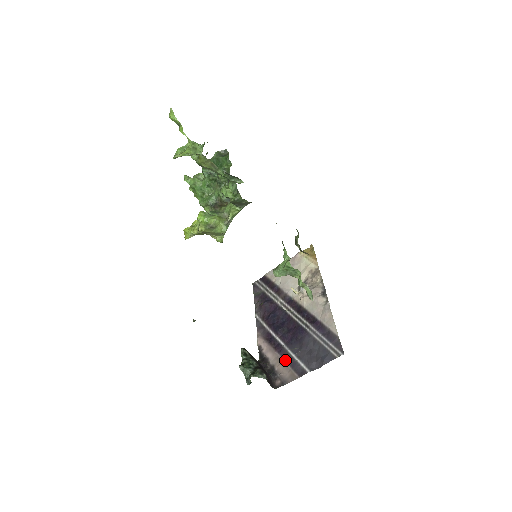
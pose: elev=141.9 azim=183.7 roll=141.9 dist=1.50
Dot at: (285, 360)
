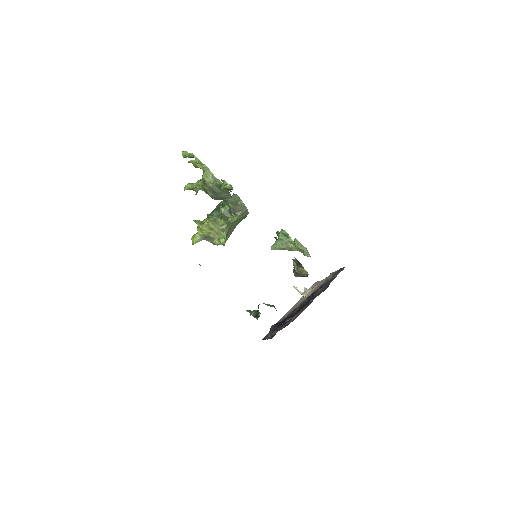
Dot at: occluded
